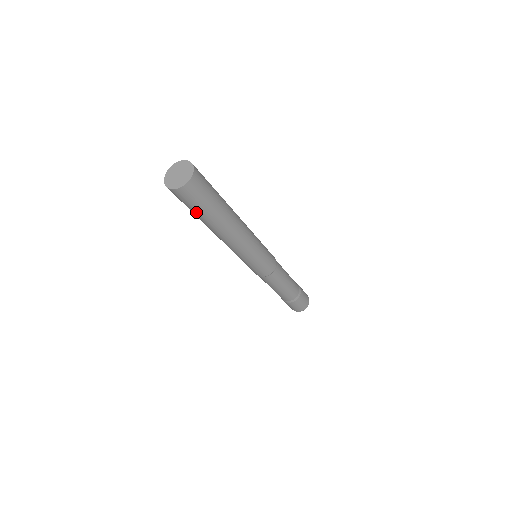
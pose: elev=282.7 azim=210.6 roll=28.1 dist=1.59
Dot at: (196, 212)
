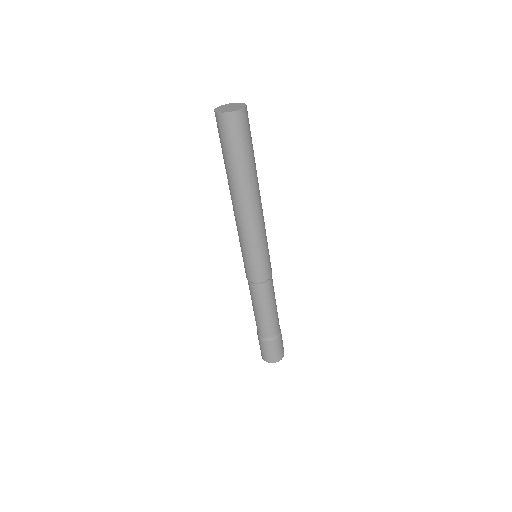
Dot at: (235, 154)
